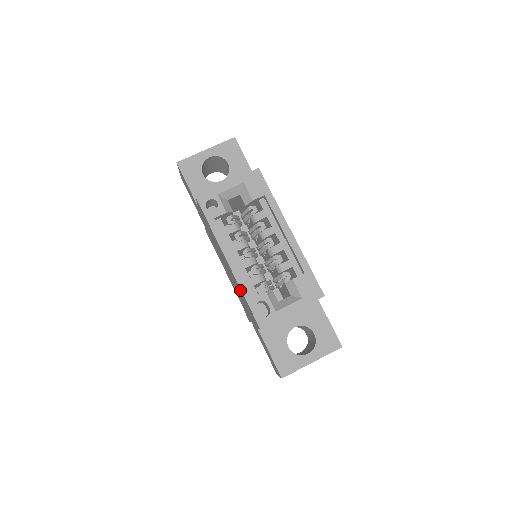
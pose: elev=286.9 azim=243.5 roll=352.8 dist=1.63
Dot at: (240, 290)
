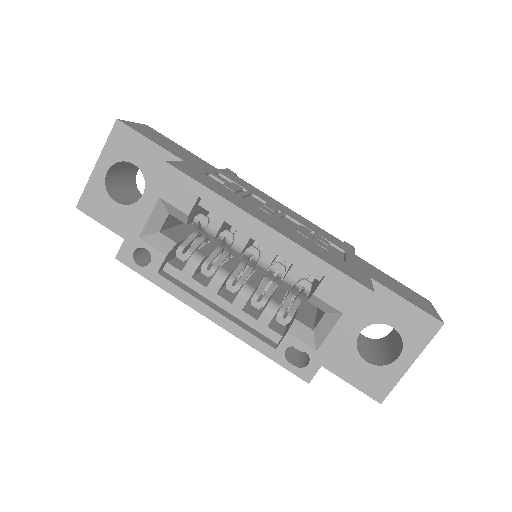
Dot at: occluded
